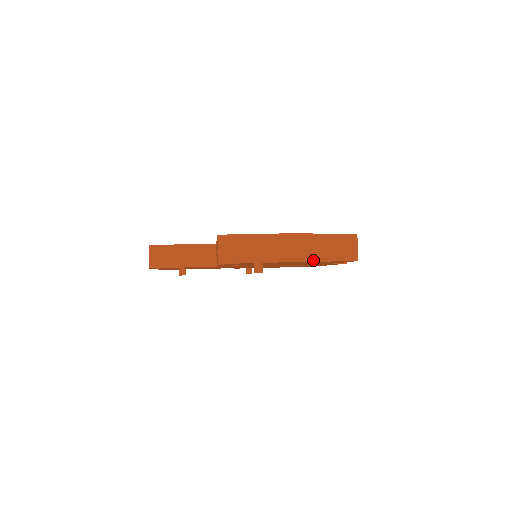
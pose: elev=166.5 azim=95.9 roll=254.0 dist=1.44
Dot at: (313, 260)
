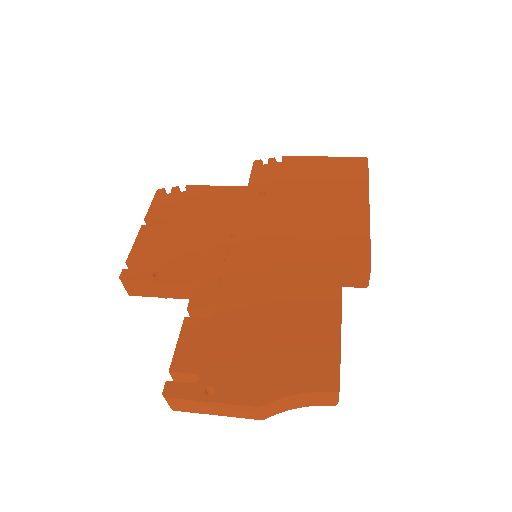
Dot at: (276, 413)
